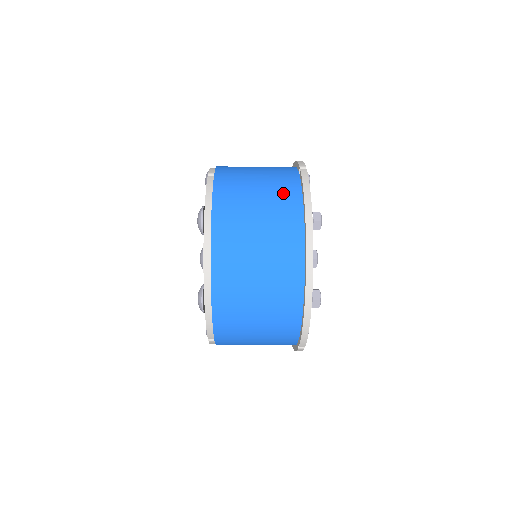
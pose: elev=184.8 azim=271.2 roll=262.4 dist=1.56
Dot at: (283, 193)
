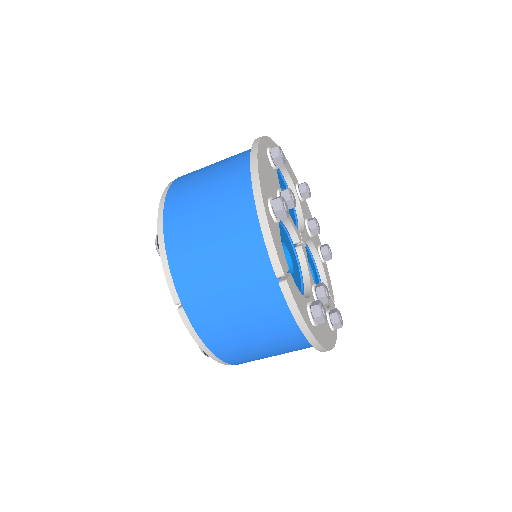
Dot at: occluded
